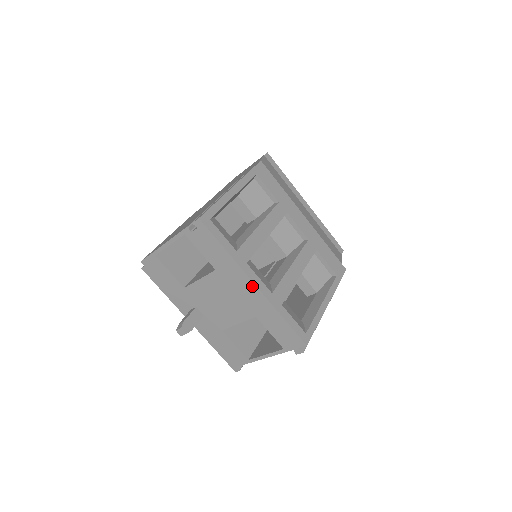
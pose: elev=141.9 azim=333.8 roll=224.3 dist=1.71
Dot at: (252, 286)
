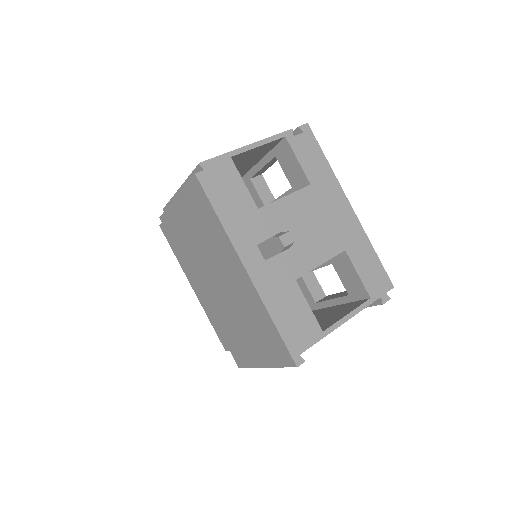
Dot at: (348, 207)
